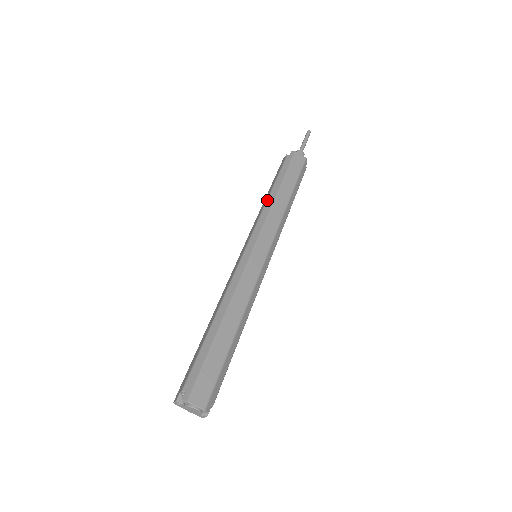
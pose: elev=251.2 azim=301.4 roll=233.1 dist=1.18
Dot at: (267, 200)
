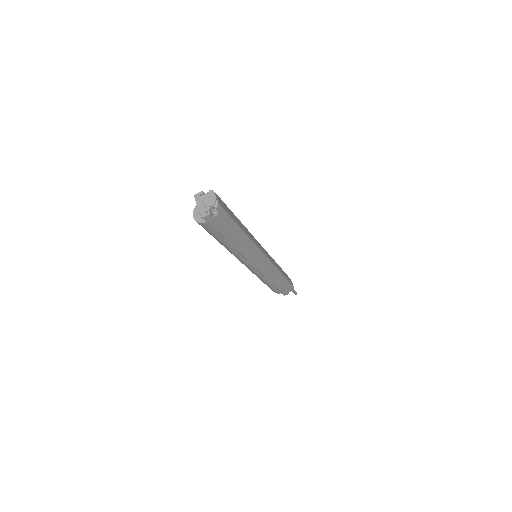
Dot at: occluded
